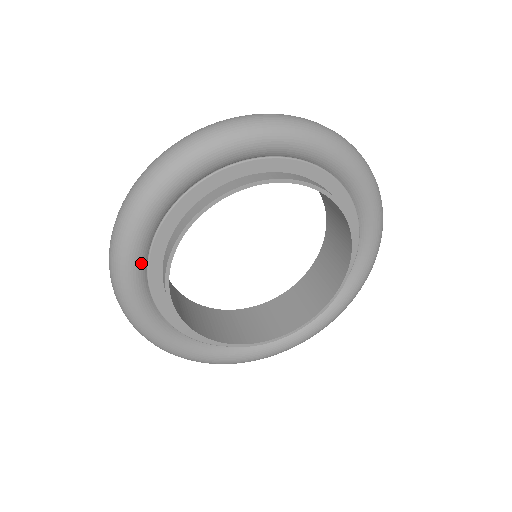
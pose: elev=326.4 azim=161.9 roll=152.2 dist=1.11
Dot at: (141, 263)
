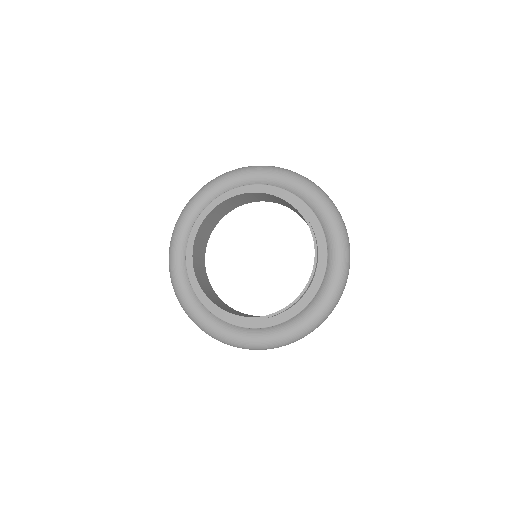
Dot at: (223, 188)
